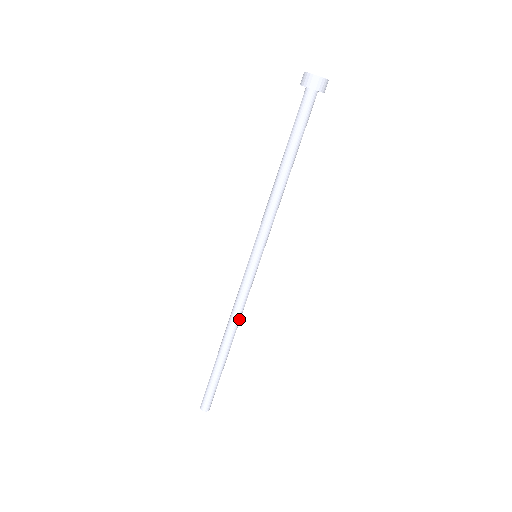
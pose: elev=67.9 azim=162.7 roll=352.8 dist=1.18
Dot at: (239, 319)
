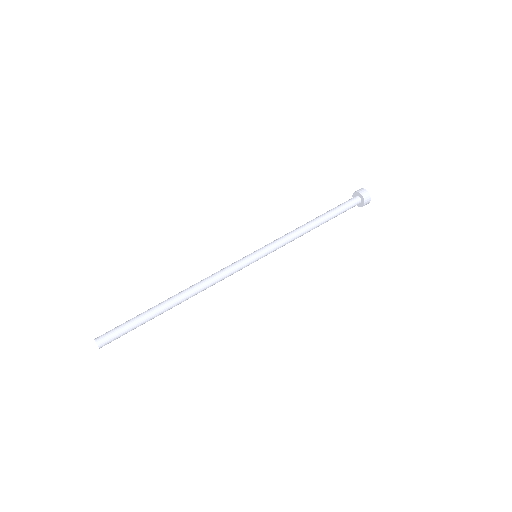
Dot at: (205, 286)
